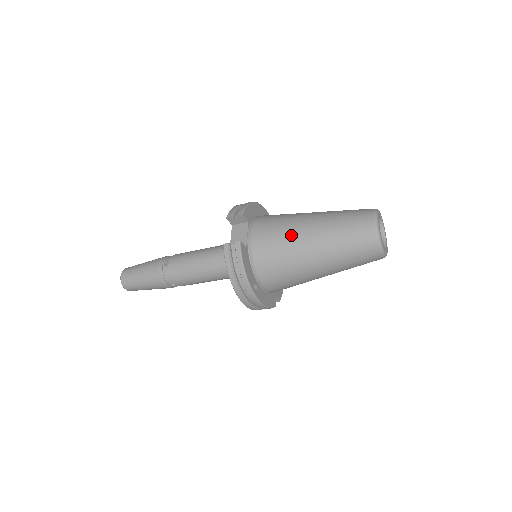
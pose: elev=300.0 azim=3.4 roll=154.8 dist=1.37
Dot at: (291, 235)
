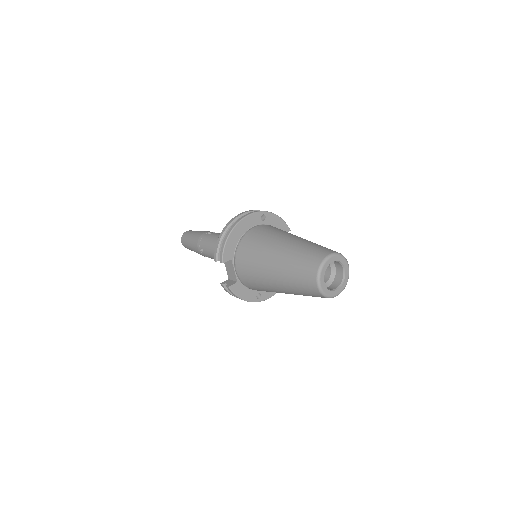
Dot at: (262, 280)
